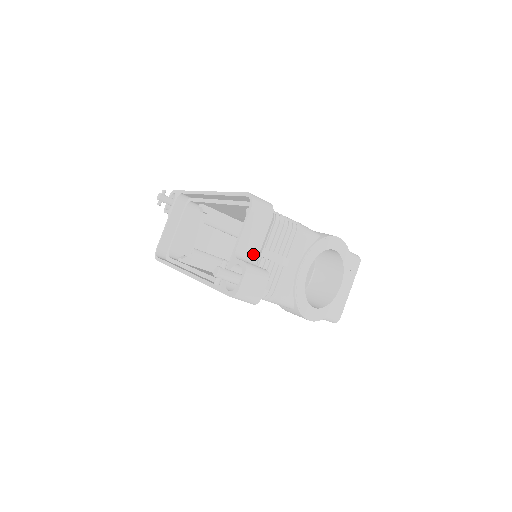
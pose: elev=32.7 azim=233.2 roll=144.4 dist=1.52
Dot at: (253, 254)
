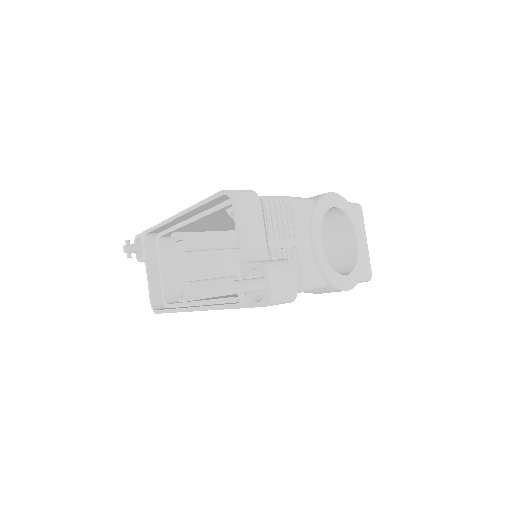
Dot at: (261, 251)
